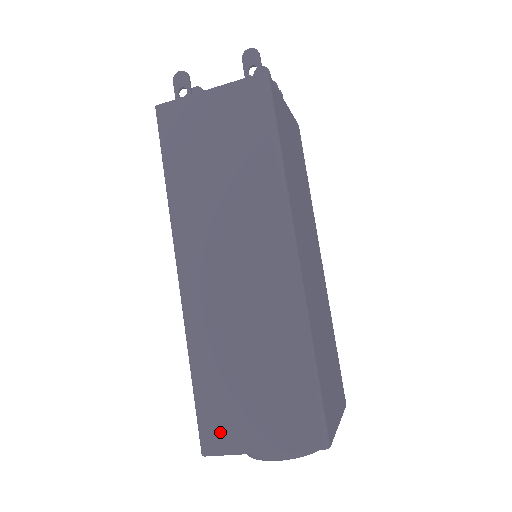
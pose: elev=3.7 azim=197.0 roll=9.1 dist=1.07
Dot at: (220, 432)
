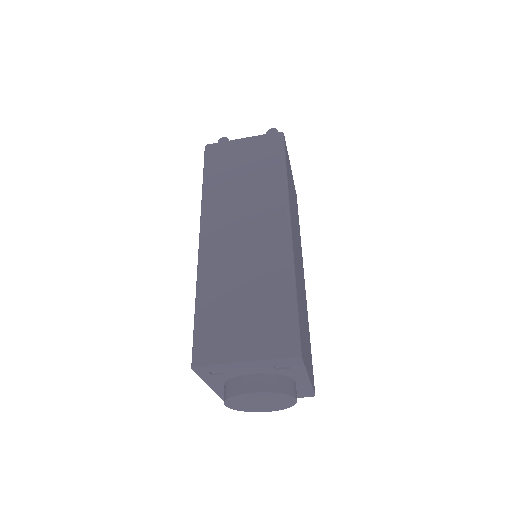
Dot at: (211, 346)
